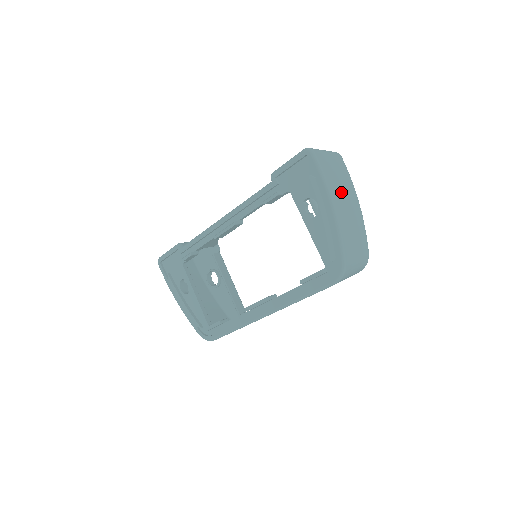
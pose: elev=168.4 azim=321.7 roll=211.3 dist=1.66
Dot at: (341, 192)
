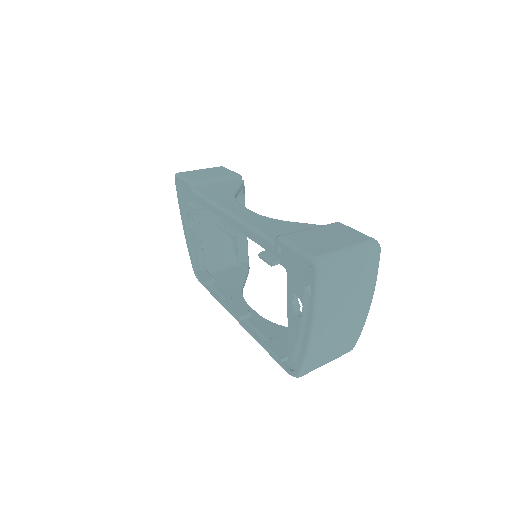
Dot at: (340, 310)
